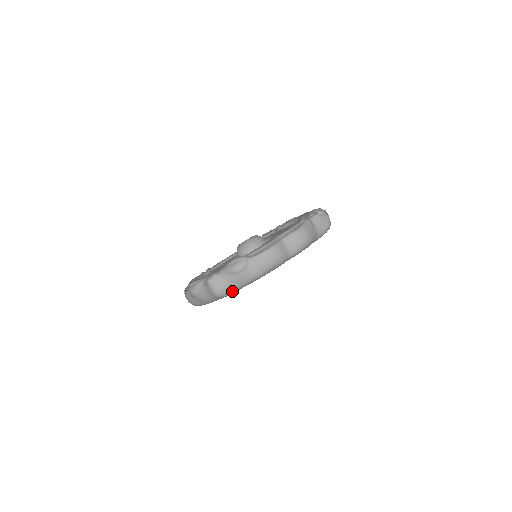
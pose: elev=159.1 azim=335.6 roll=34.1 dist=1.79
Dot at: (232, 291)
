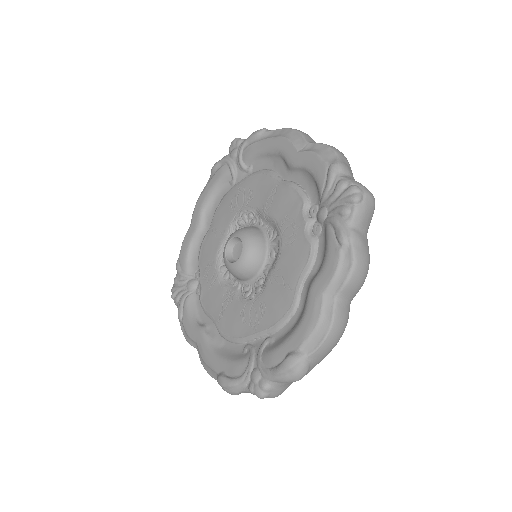
Dot at: occluded
